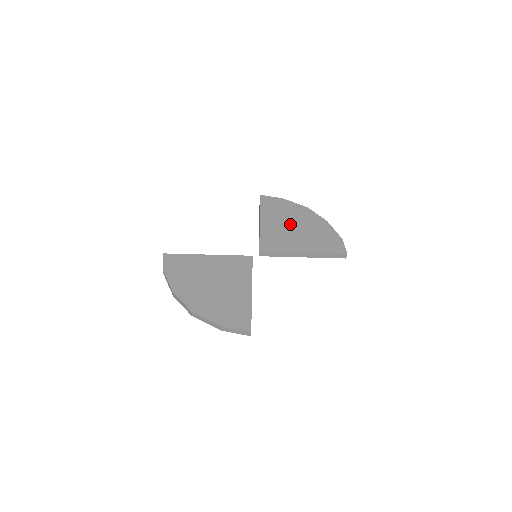
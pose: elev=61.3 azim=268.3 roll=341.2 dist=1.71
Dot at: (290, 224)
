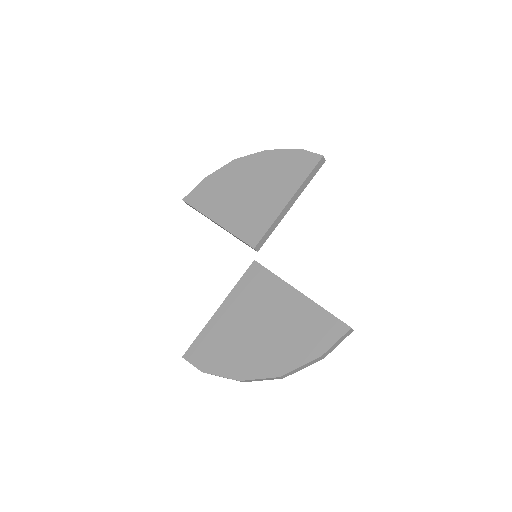
Dot at: (242, 192)
